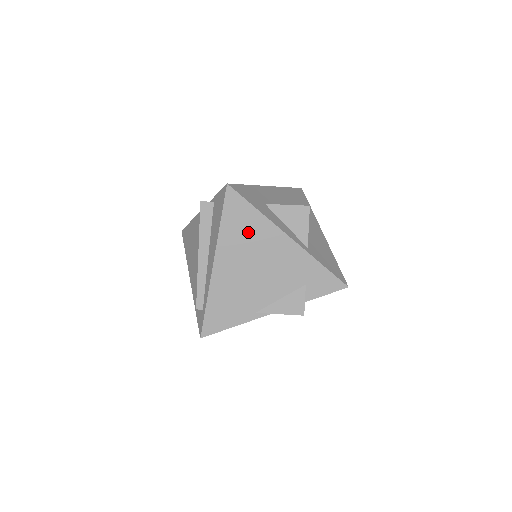
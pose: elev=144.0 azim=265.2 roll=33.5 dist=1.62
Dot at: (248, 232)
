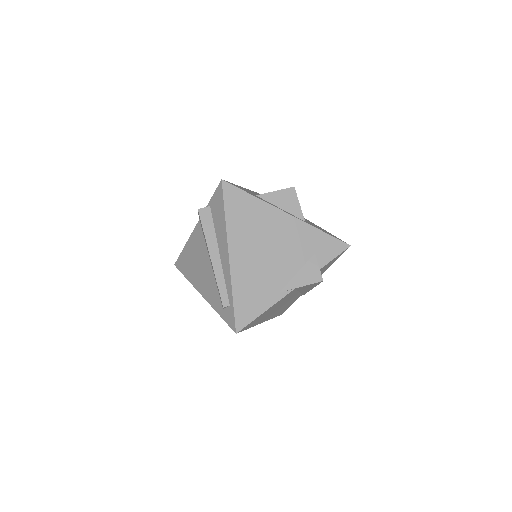
Dot at: (251, 218)
